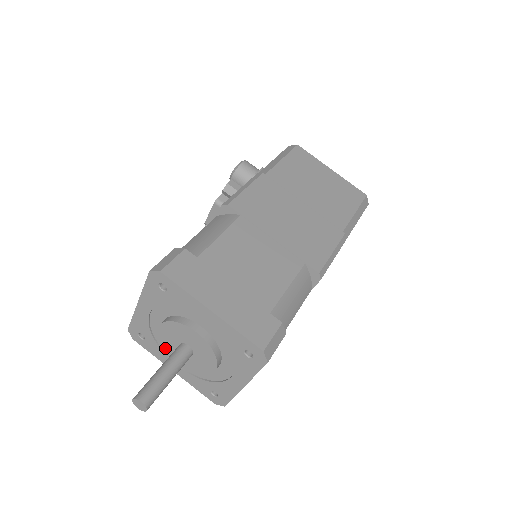
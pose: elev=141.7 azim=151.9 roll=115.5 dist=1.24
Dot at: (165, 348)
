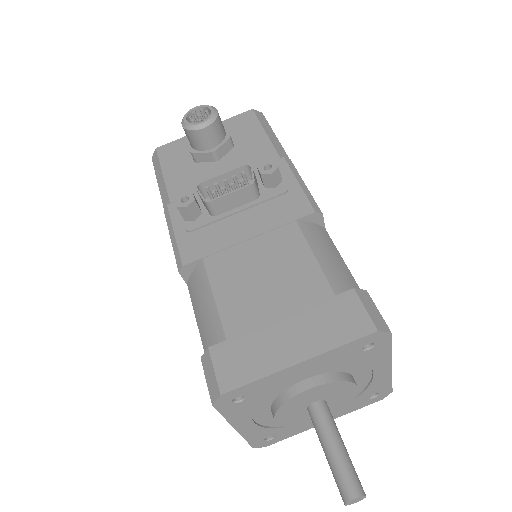
Dot at: (282, 409)
